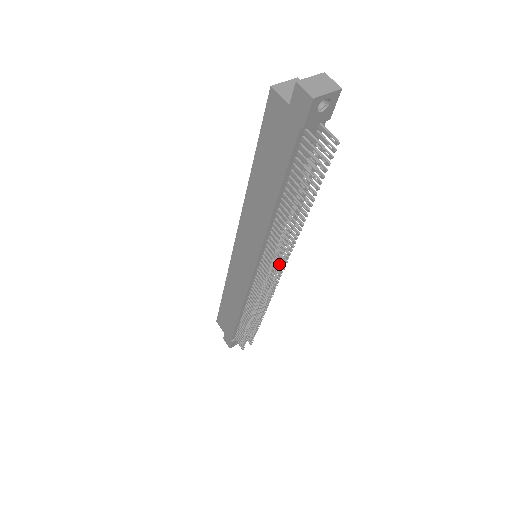
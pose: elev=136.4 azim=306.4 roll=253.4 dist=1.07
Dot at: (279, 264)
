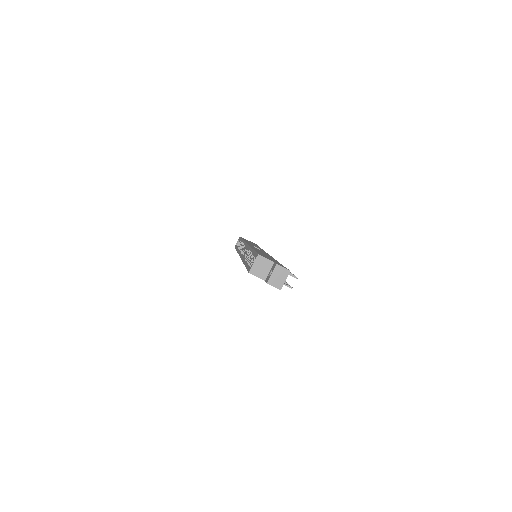
Dot at: occluded
